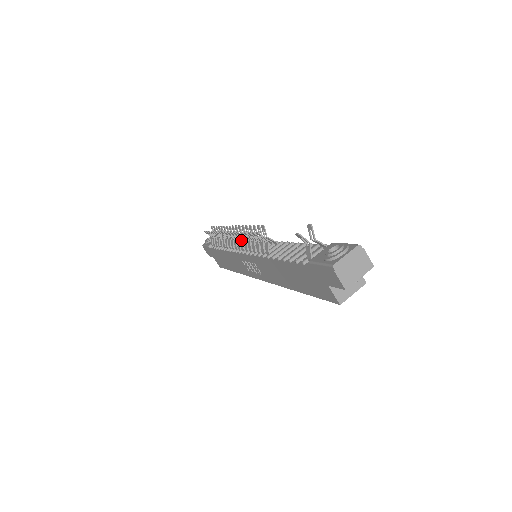
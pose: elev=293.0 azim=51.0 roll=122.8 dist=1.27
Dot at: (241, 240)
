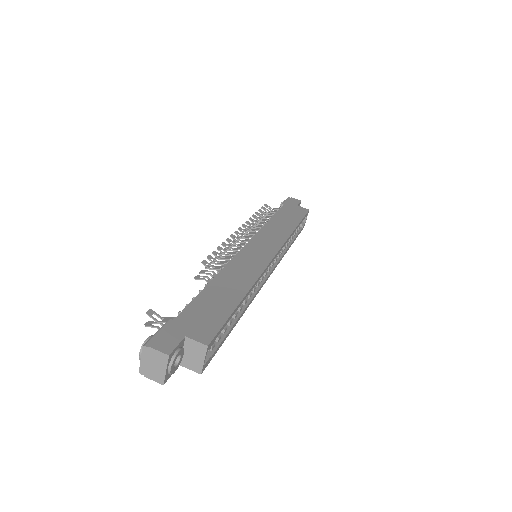
Dot at: occluded
